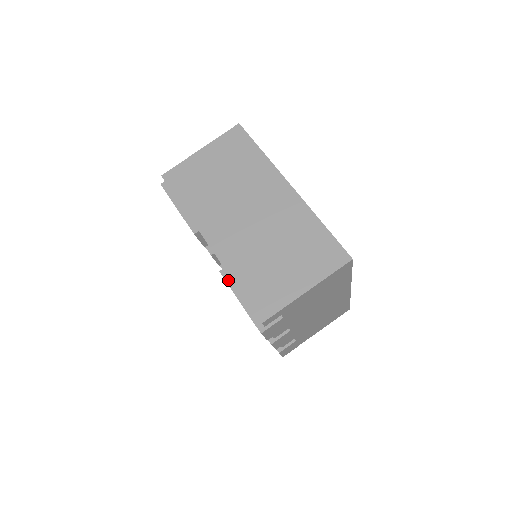
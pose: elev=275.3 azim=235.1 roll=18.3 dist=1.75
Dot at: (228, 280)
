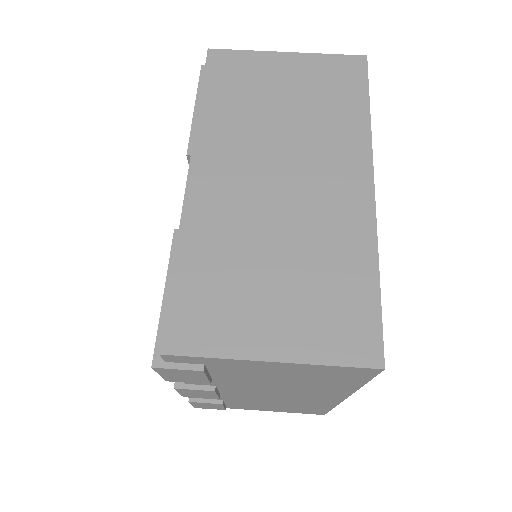
Dot at: occluded
